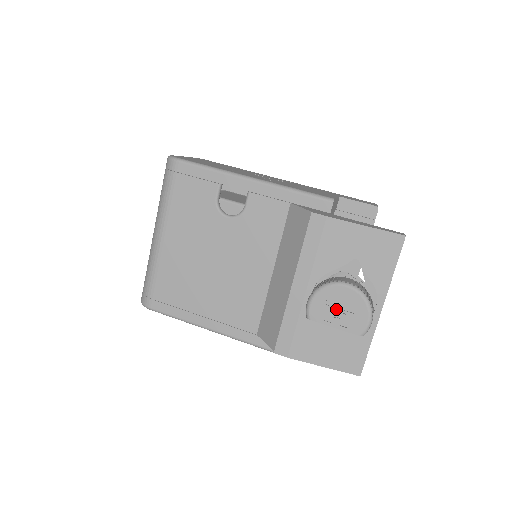
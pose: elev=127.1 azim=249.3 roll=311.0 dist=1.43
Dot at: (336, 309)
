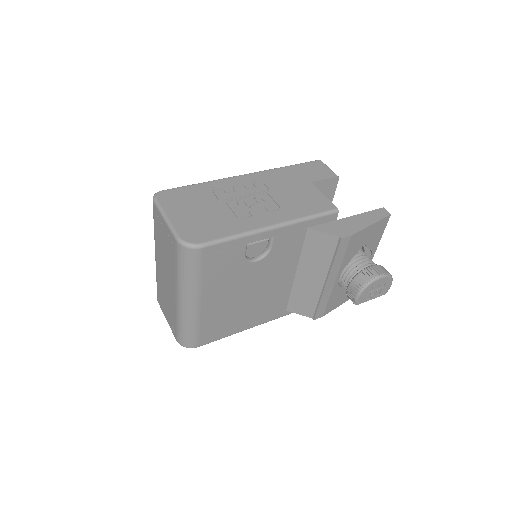
Dot at: (373, 291)
